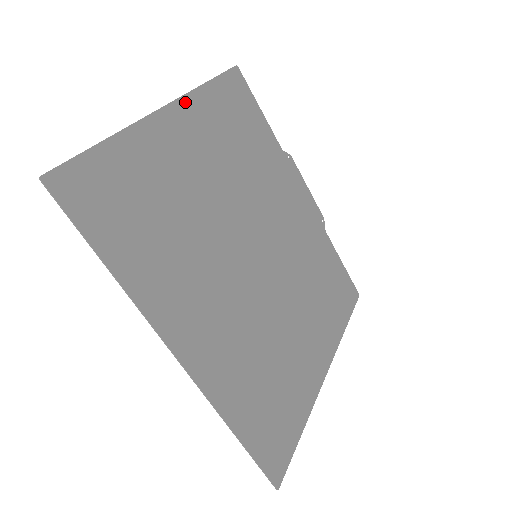
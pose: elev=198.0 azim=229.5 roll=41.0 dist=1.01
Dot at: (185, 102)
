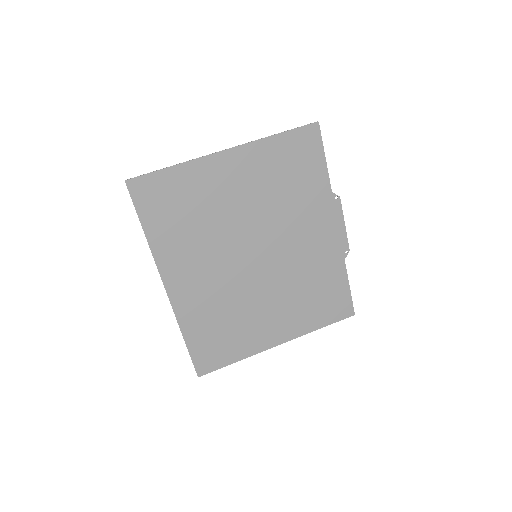
Dot at: (247, 148)
